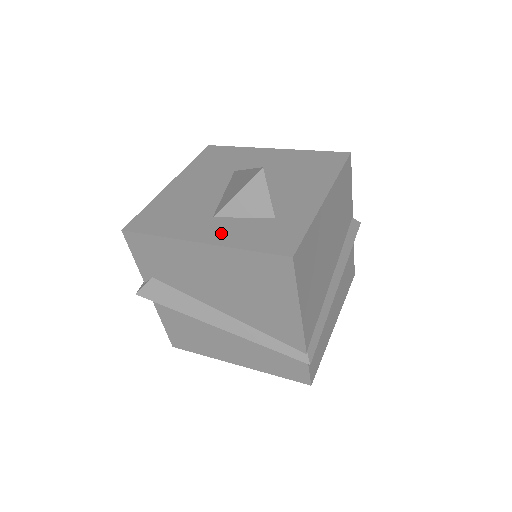
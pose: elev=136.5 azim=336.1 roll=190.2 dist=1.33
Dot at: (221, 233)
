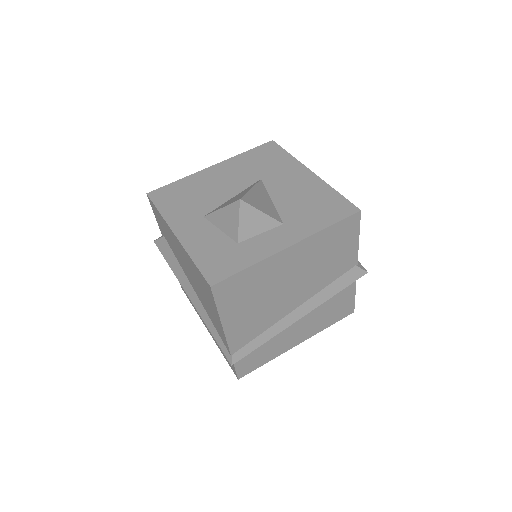
Dot at: (194, 235)
